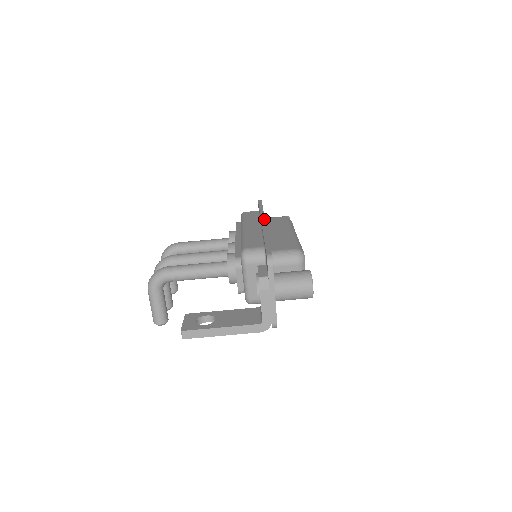
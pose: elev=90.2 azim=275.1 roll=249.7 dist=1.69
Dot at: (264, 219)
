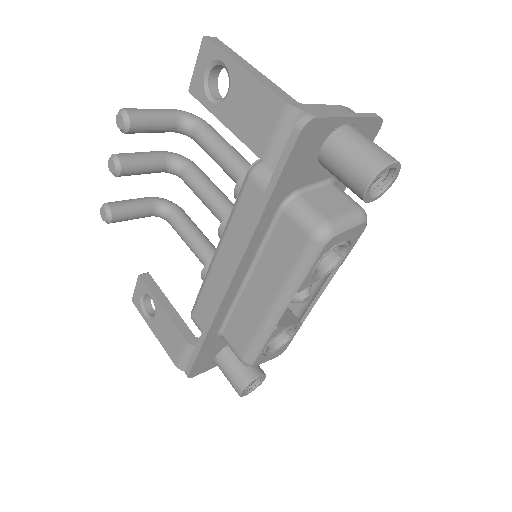
Dot at: occluded
